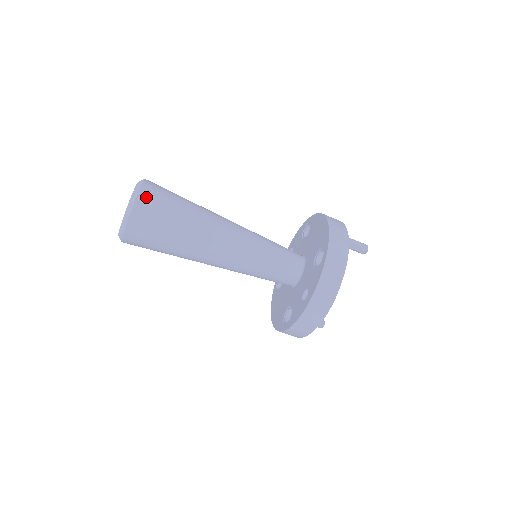
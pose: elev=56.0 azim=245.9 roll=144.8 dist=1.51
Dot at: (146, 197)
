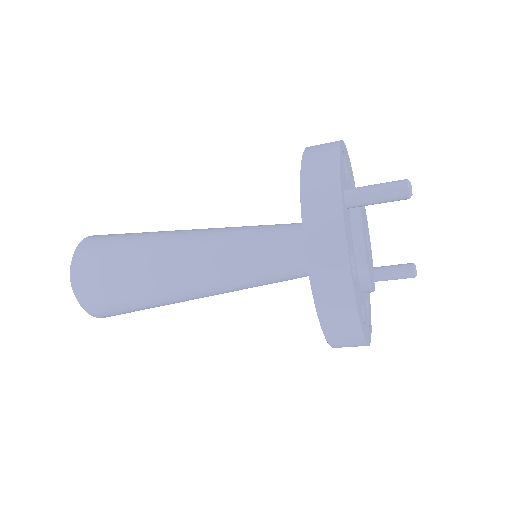
Dot at: (82, 286)
